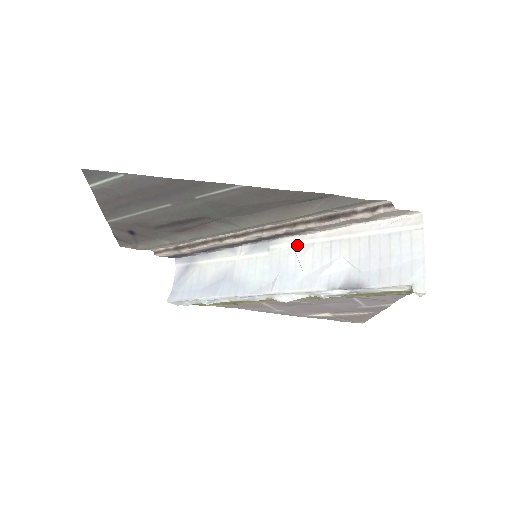
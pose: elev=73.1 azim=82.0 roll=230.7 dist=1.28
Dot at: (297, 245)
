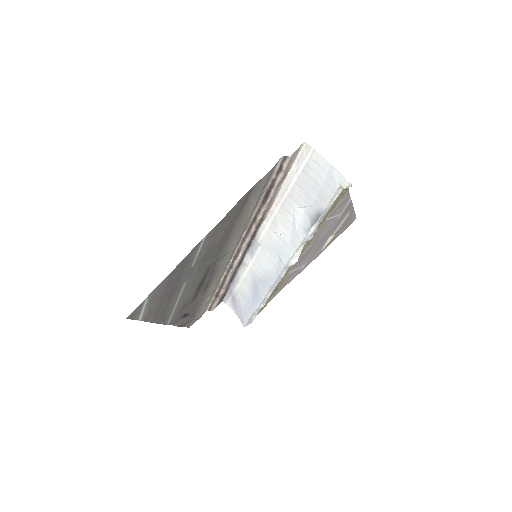
Dot at: (269, 226)
